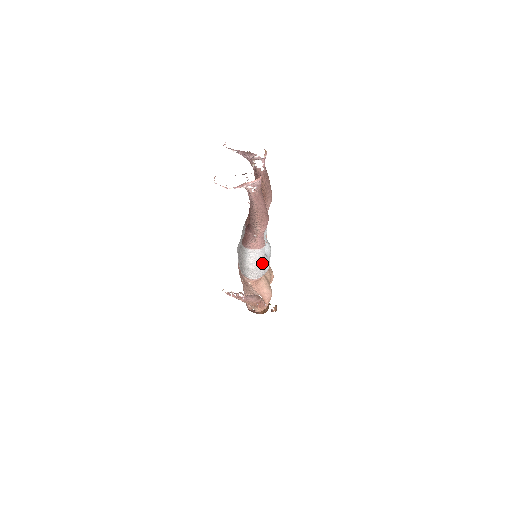
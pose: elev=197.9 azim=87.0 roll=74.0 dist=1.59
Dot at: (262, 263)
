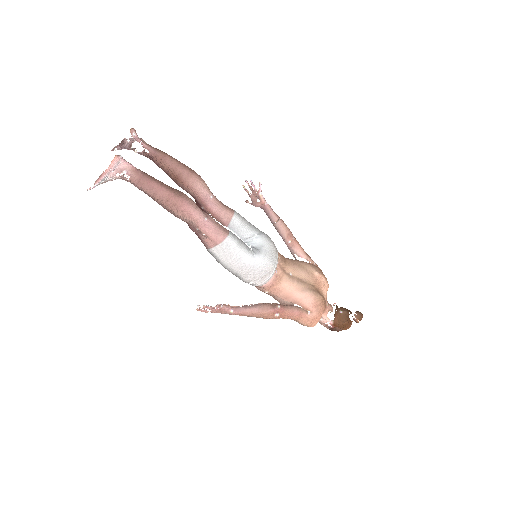
Dot at: (245, 260)
